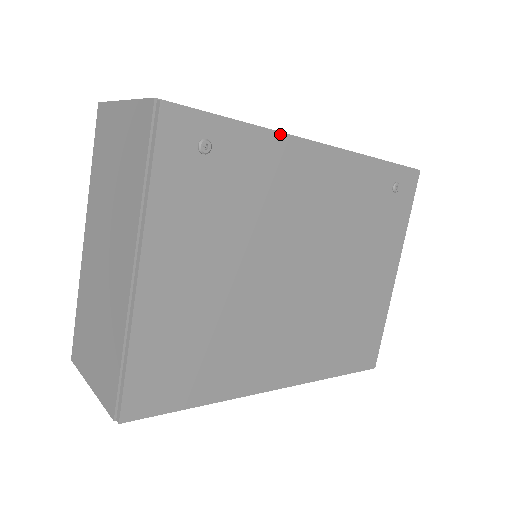
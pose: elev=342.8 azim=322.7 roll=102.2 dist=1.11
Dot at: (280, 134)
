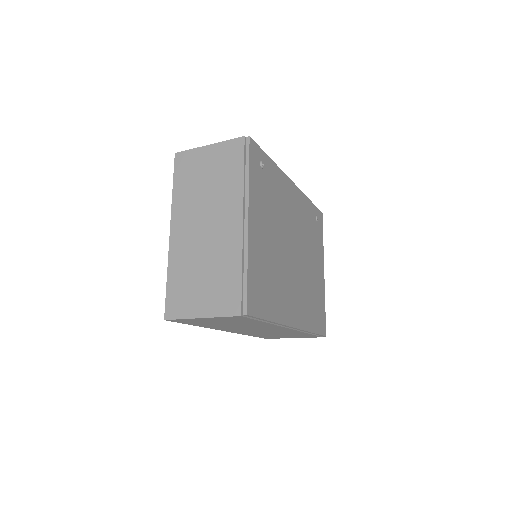
Dot at: (281, 170)
